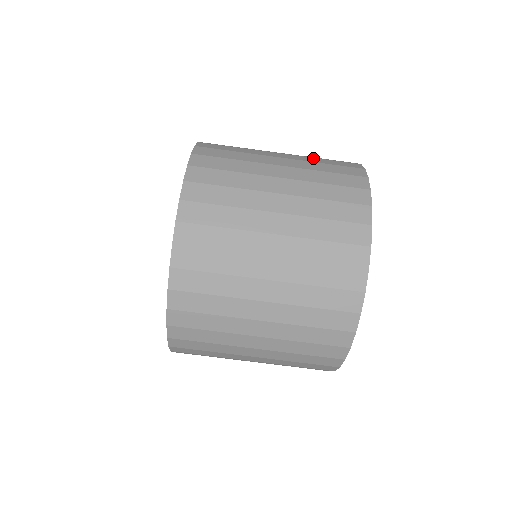
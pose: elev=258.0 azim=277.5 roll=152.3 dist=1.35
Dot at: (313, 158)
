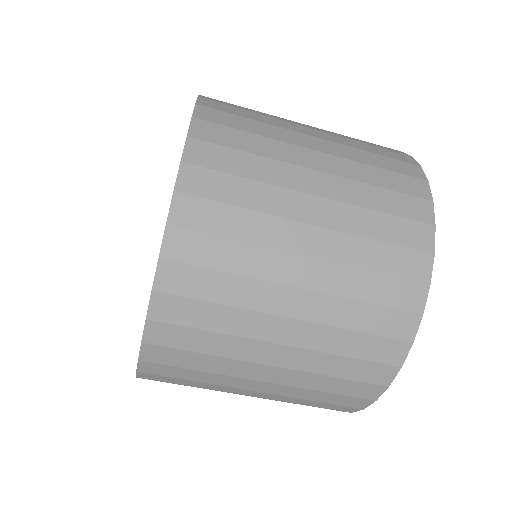
Dot at: occluded
